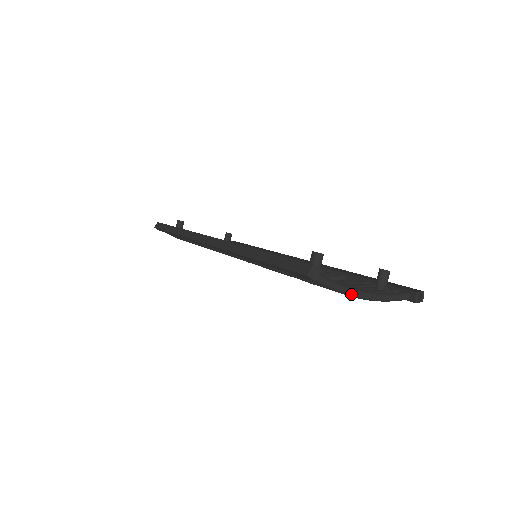
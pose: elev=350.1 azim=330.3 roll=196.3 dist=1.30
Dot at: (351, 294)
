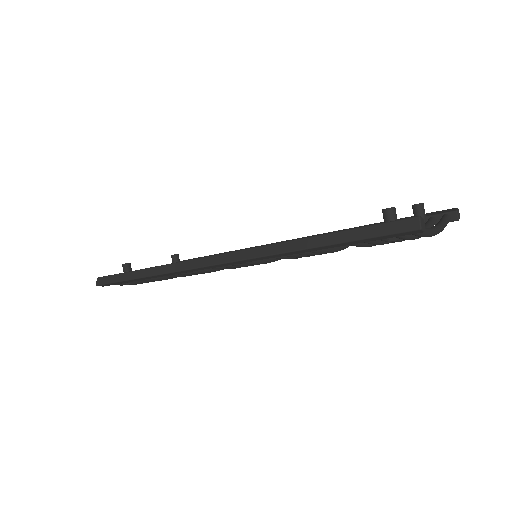
Dot at: (432, 234)
